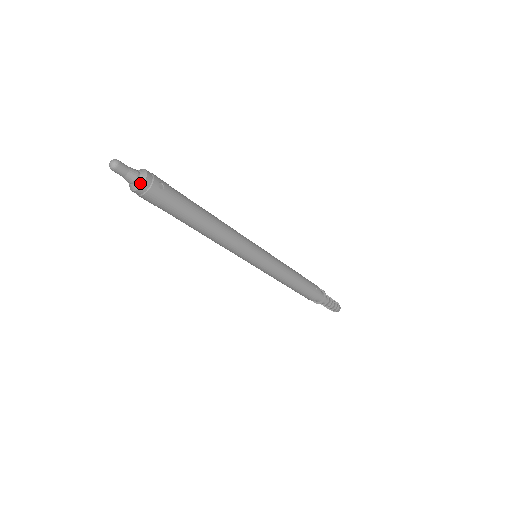
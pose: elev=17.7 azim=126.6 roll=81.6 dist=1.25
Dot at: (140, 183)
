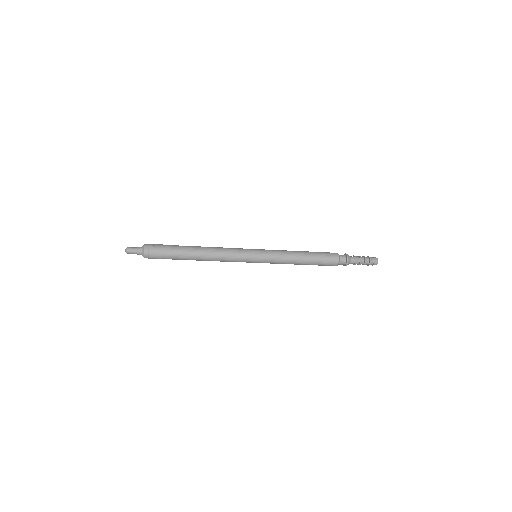
Dot at: (143, 250)
